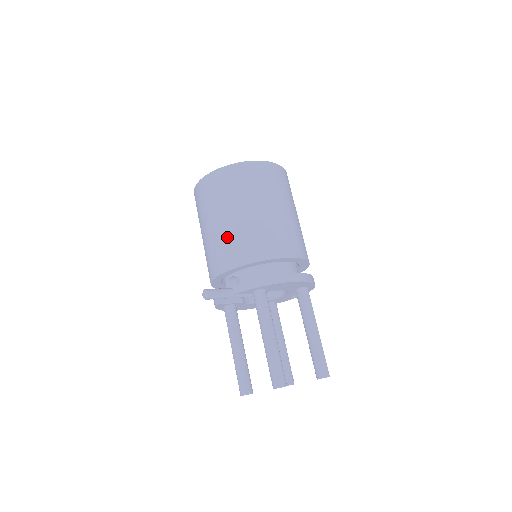
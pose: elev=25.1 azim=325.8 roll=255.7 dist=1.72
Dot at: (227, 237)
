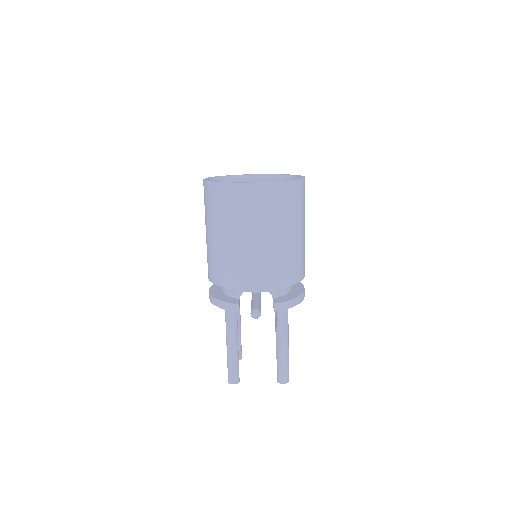
Dot at: (278, 257)
